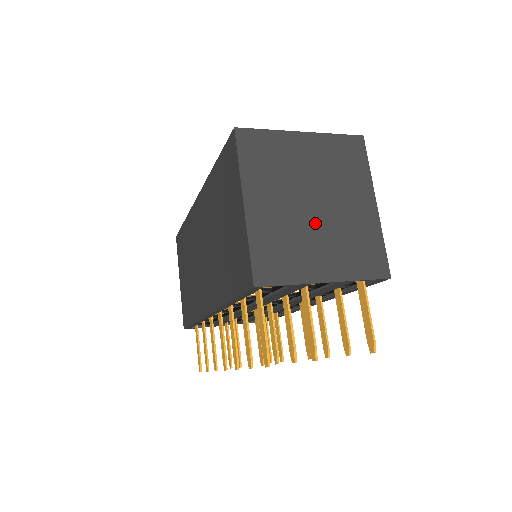
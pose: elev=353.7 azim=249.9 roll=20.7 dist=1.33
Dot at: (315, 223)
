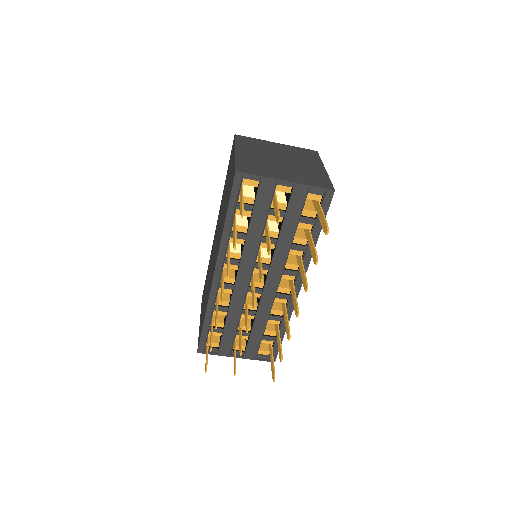
Dot at: (281, 165)
